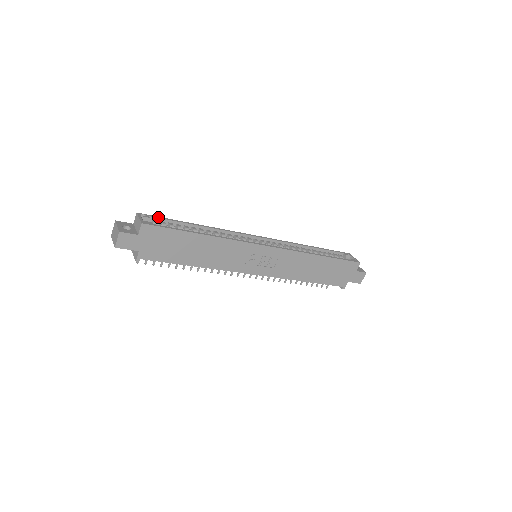
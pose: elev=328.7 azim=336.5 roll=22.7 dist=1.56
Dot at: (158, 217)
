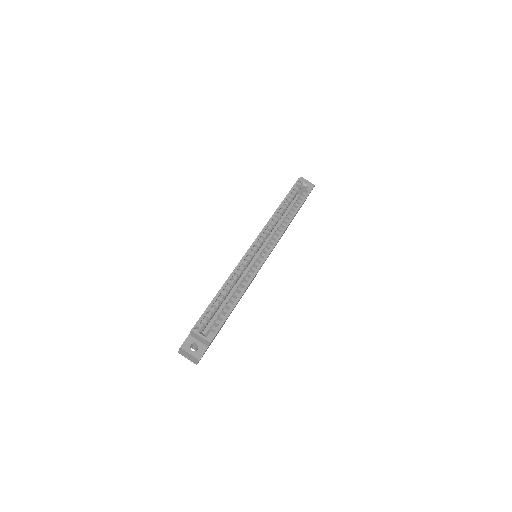
Dot at: (203, 316)
